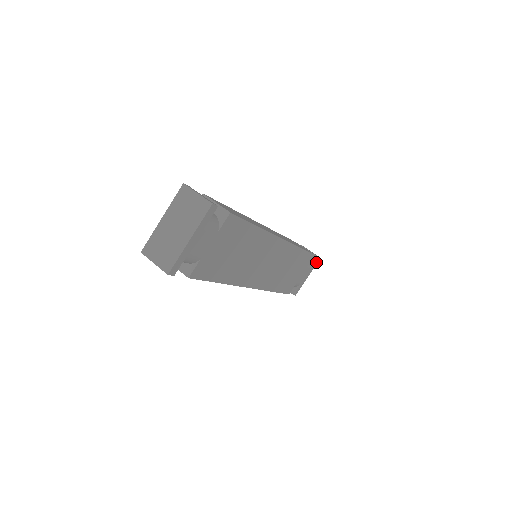
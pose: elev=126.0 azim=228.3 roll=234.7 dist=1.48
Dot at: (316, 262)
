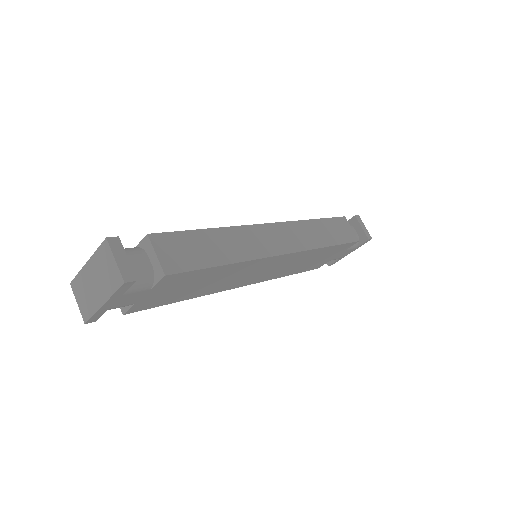
Dot at: (364, 242)
